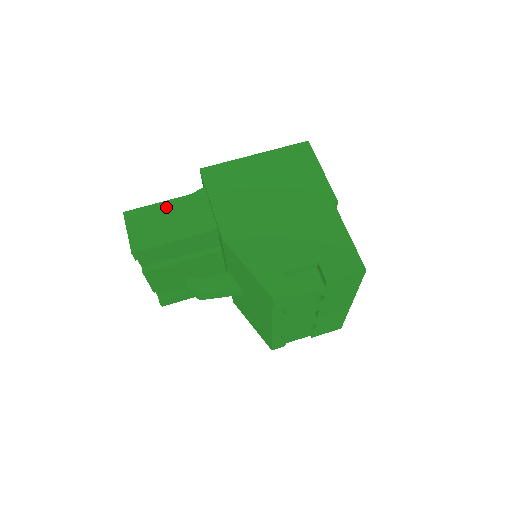
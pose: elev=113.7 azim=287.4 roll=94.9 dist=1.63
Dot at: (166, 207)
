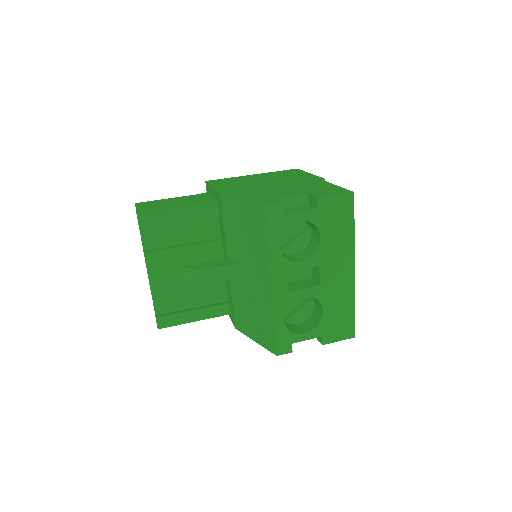
Dot at: (173, 199)
